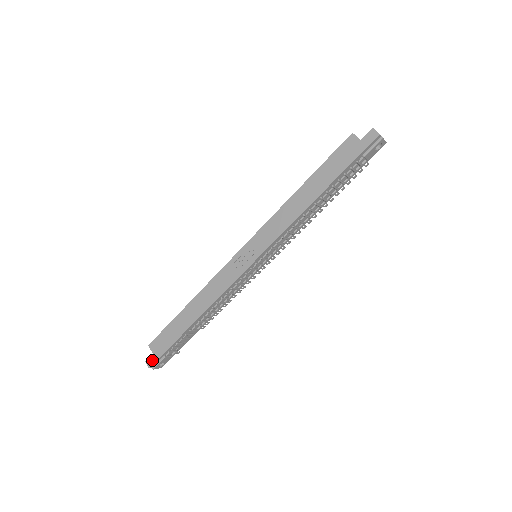
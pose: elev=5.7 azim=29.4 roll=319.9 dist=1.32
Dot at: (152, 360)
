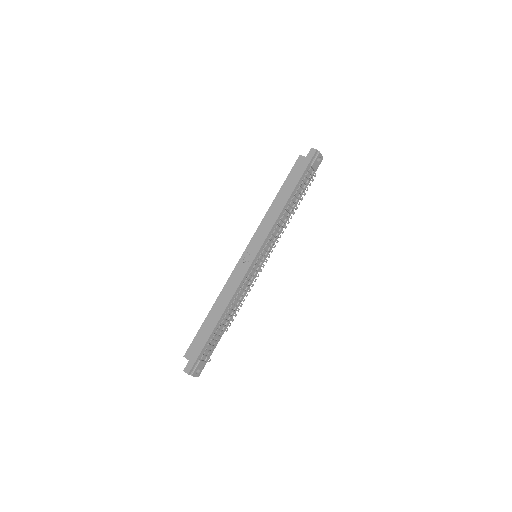
Dot at: (189, 366)
